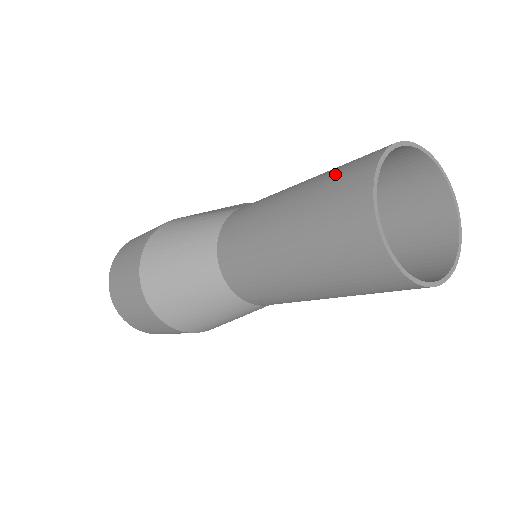
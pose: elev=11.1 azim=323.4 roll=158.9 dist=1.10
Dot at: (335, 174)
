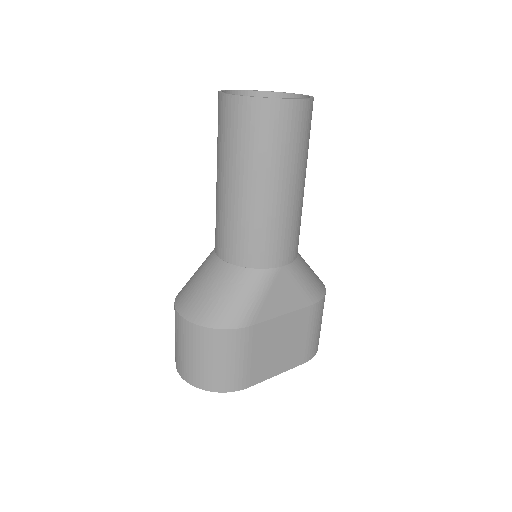
Dot at: occluded
